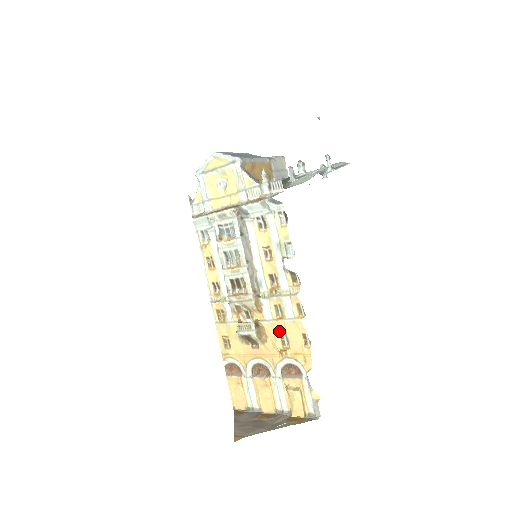
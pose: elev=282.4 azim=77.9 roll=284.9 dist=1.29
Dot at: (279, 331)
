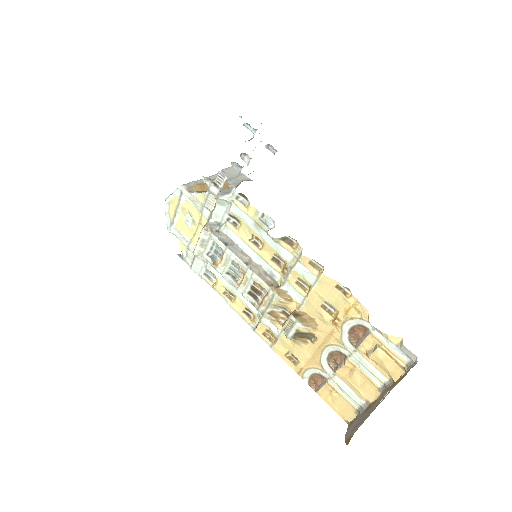
Dot at: (318, 304)
